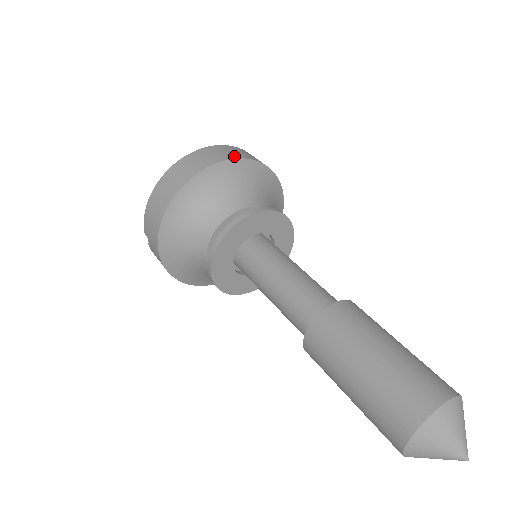
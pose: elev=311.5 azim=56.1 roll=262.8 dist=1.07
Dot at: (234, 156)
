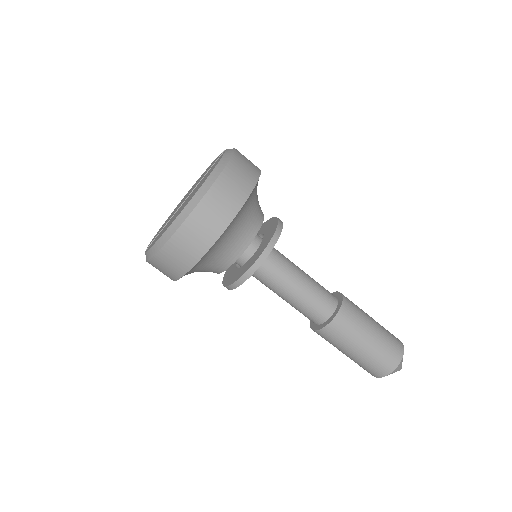
Dot at: (232, 212)
